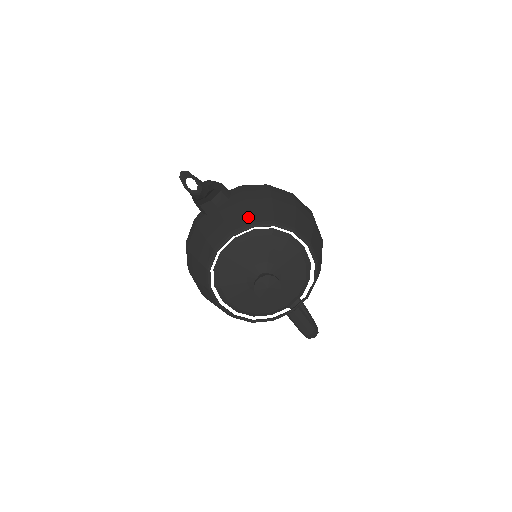
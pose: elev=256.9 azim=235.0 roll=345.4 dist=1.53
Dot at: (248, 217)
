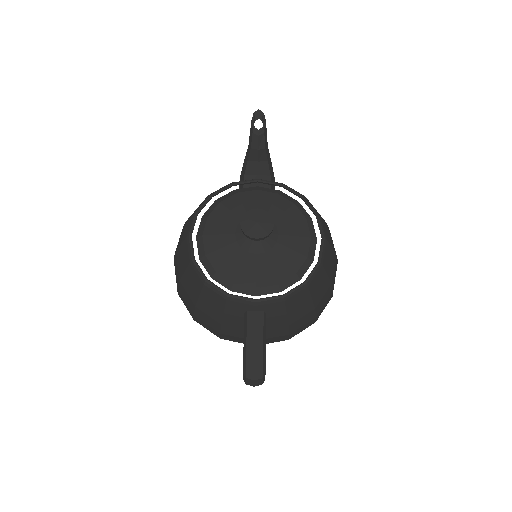
Dot at: occluded
